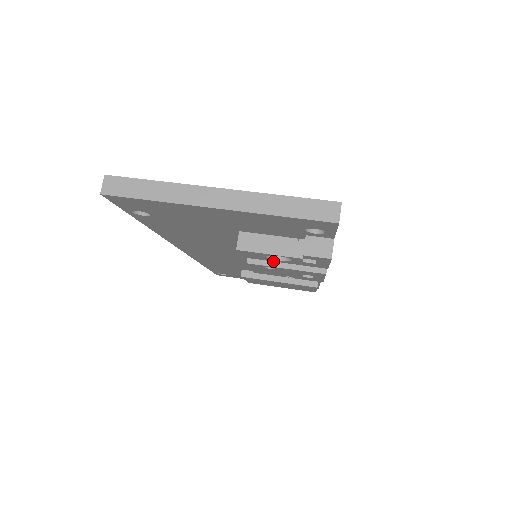
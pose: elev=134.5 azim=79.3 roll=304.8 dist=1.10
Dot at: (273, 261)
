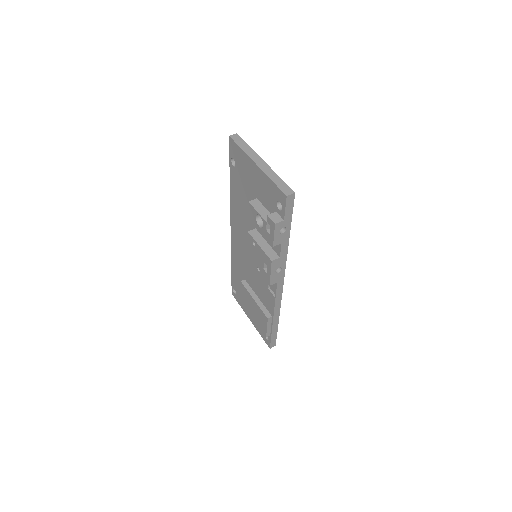
Dot at: (258, 240)
